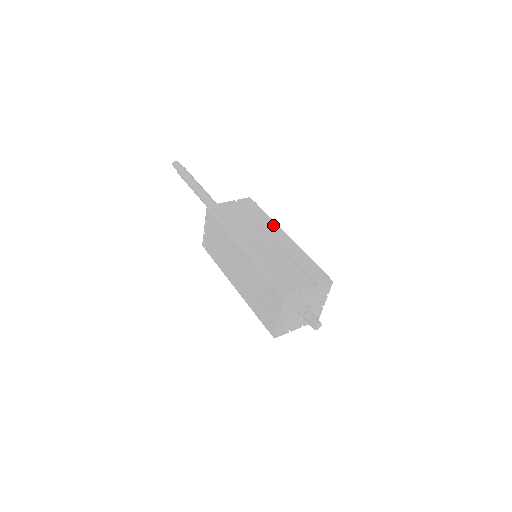
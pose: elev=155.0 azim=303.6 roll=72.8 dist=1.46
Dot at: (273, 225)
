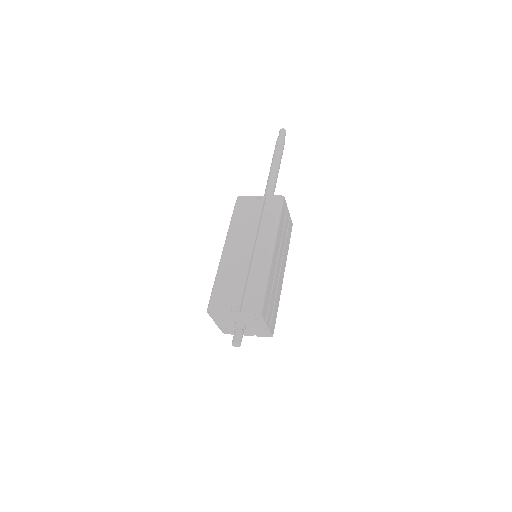
Dot at: (269, 234)
